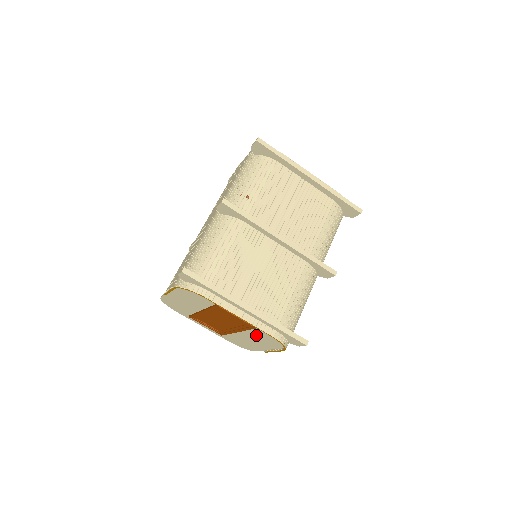
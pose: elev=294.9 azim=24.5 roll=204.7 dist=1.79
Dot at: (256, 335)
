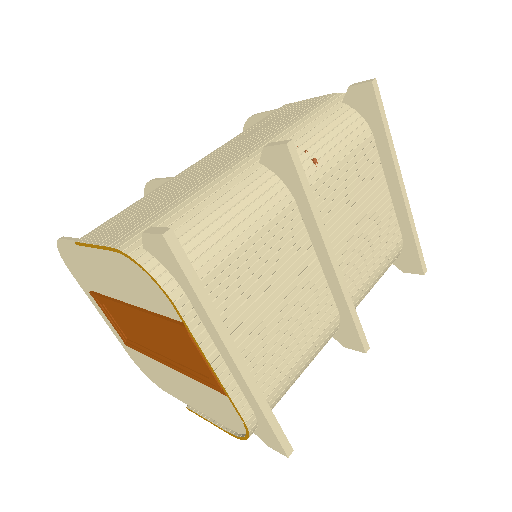
Dot at: (203, 391)
